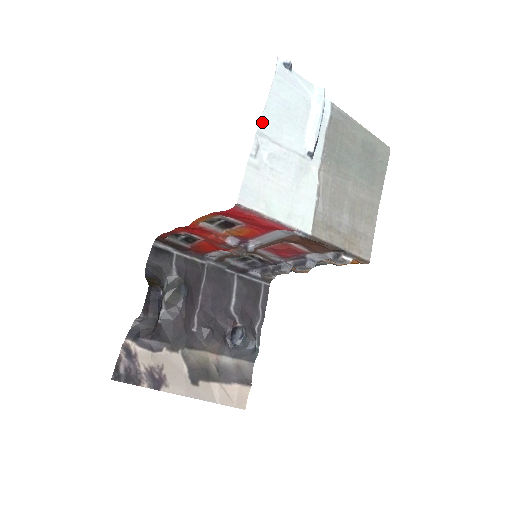
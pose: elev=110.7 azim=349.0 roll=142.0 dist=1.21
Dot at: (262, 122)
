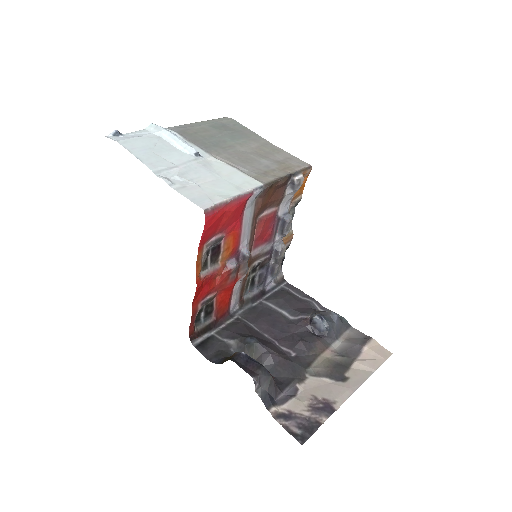
Dot at: (149, 166)
